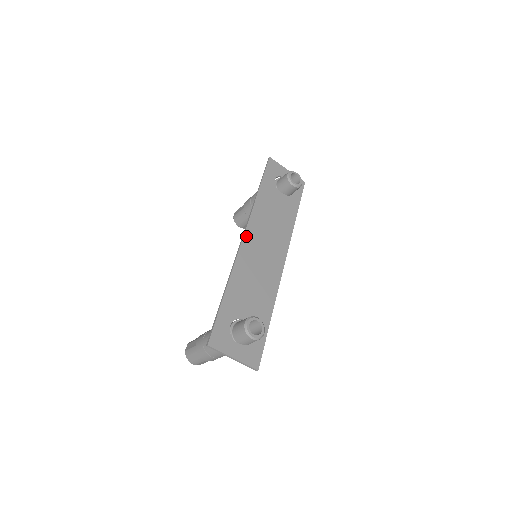
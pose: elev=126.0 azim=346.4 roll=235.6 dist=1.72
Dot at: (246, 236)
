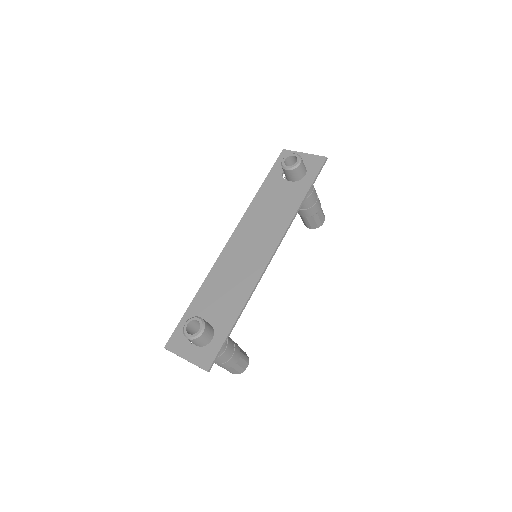
Dot at: (231, 239)
